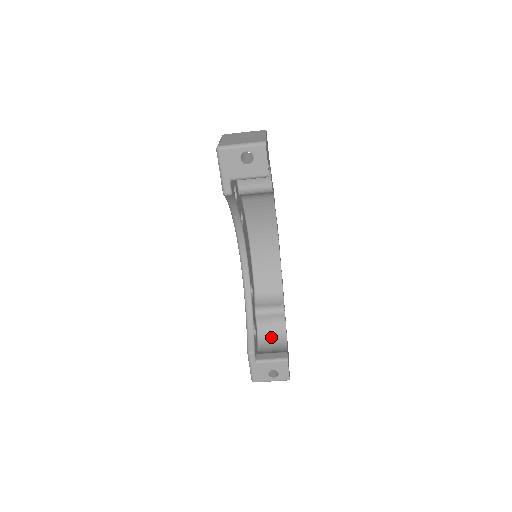
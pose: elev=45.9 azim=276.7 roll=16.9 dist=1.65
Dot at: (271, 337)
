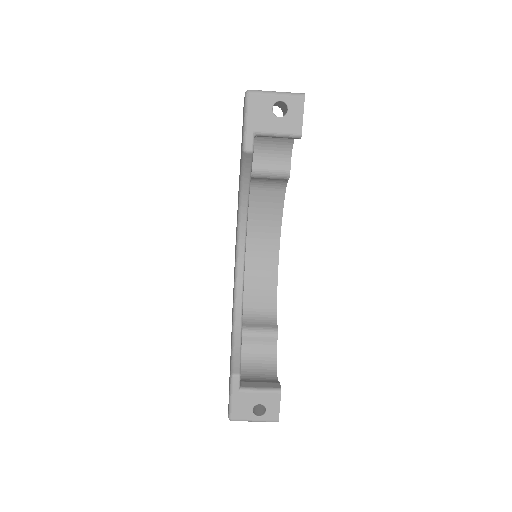
Dot at: (257, 366)
